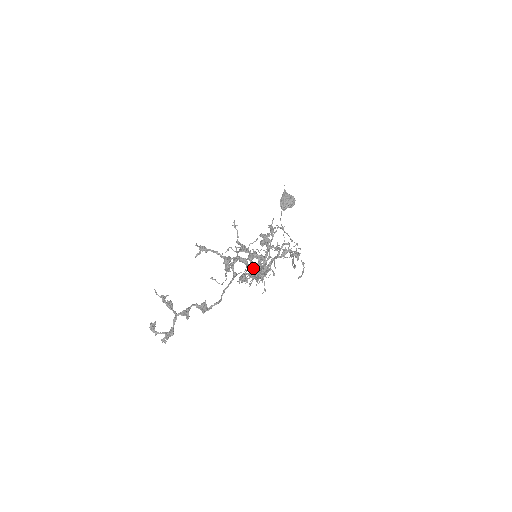
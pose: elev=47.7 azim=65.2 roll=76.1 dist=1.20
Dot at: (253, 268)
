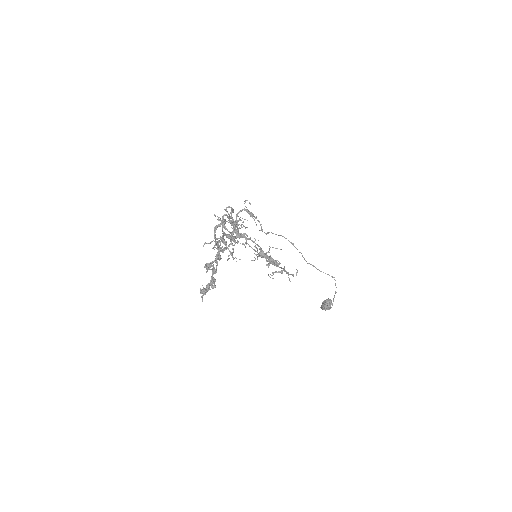
Dot at: occluded
